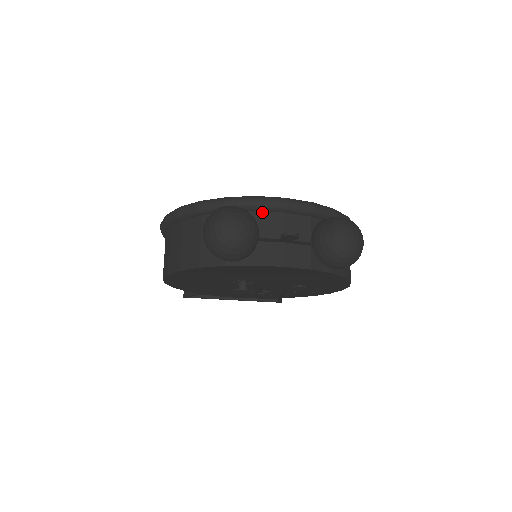
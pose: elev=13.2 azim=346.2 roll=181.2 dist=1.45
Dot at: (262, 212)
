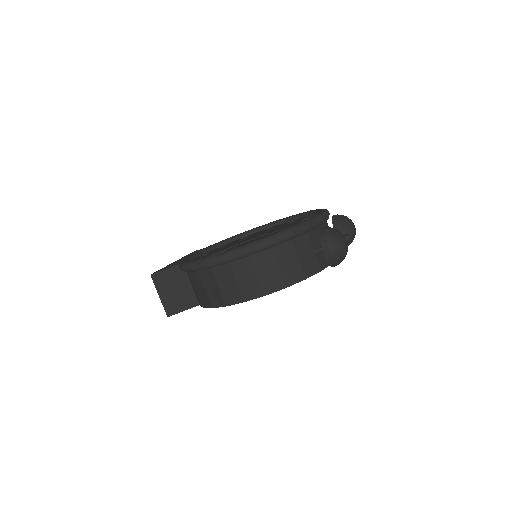
Dot at: (321, 225)
